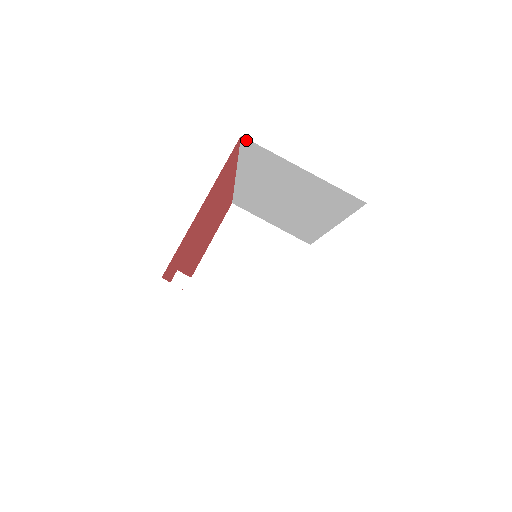
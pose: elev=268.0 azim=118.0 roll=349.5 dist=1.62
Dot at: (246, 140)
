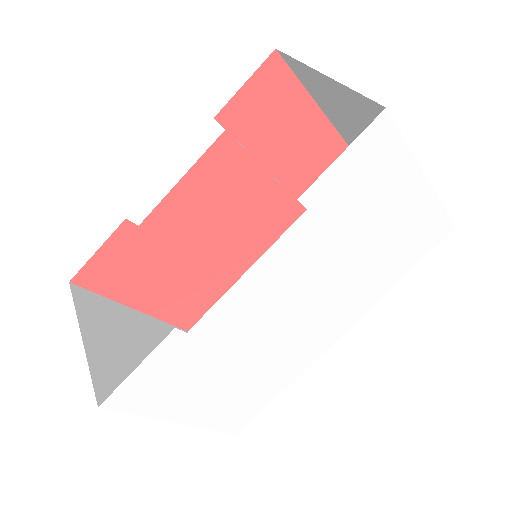
Dot at: occluded
